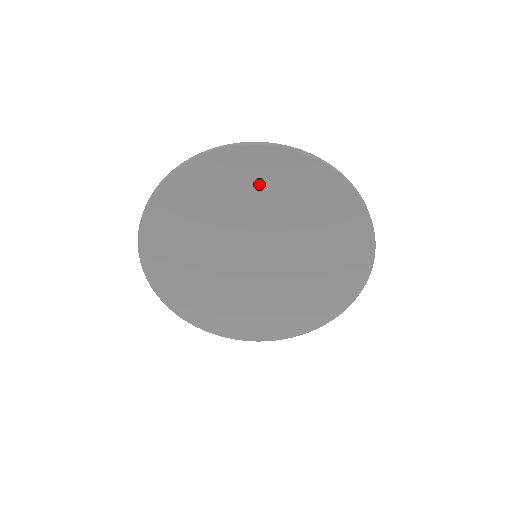
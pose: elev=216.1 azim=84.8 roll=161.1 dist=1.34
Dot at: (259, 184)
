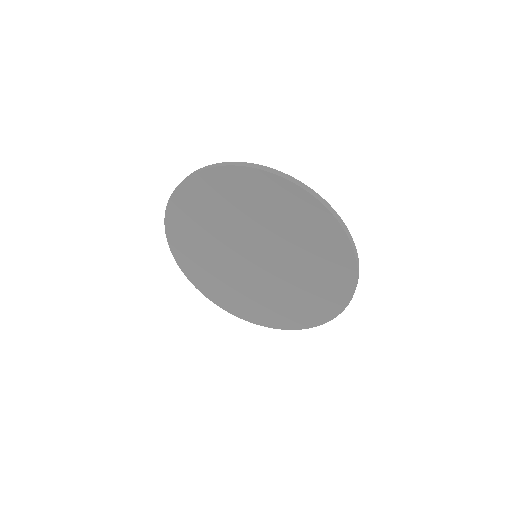
Dot at: (251, 198)
